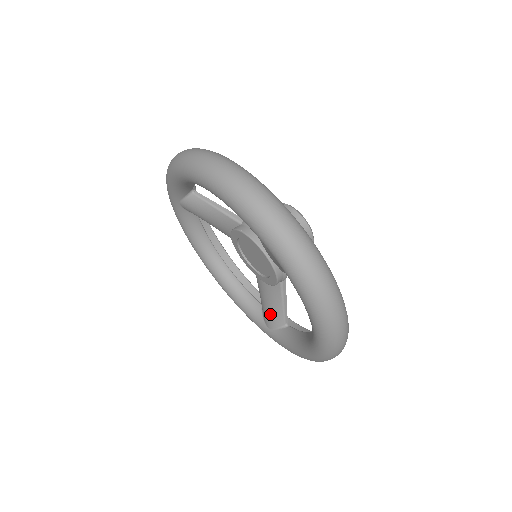
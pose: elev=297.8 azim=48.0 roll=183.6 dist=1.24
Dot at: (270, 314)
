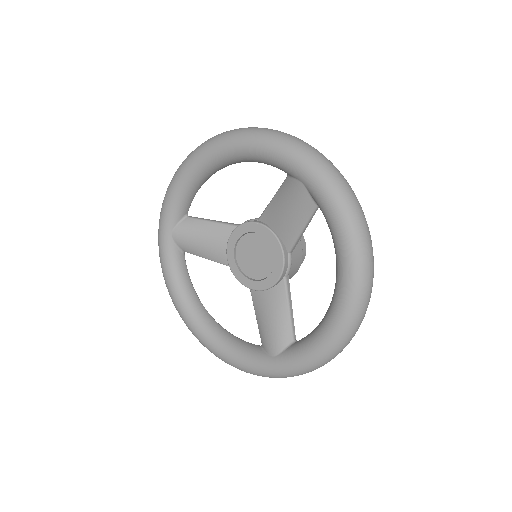
Dot at: (275, 332)
